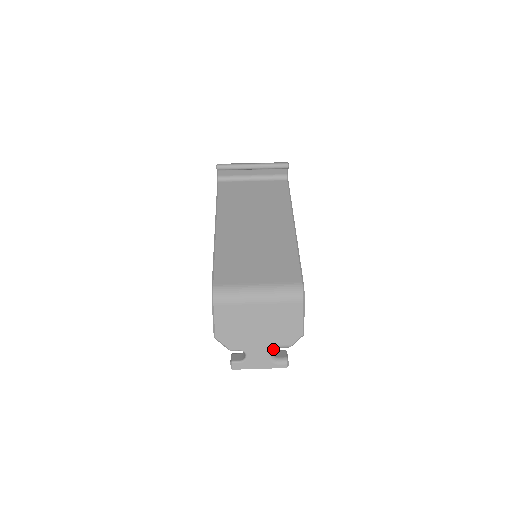
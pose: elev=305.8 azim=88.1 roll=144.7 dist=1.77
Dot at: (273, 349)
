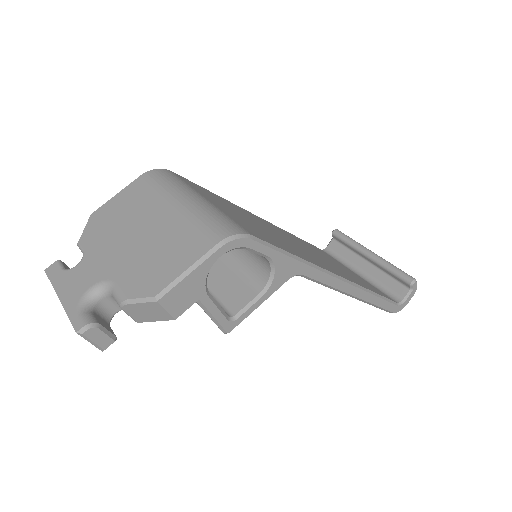
Dot at: (106, 285)
